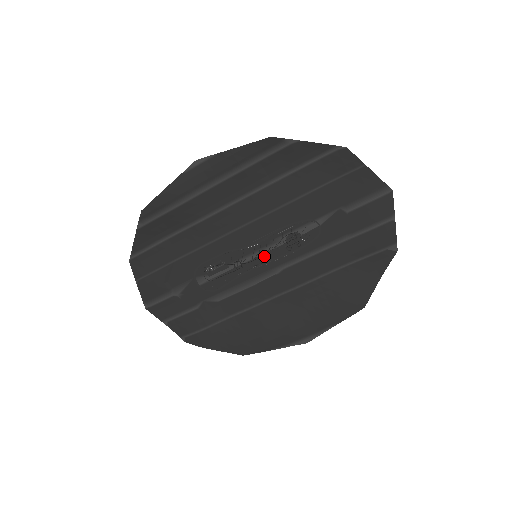
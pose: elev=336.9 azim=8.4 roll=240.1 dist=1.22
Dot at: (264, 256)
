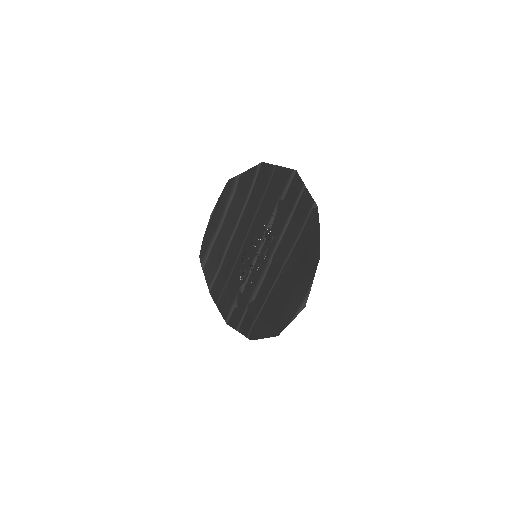
Dot at: (261, 254)
